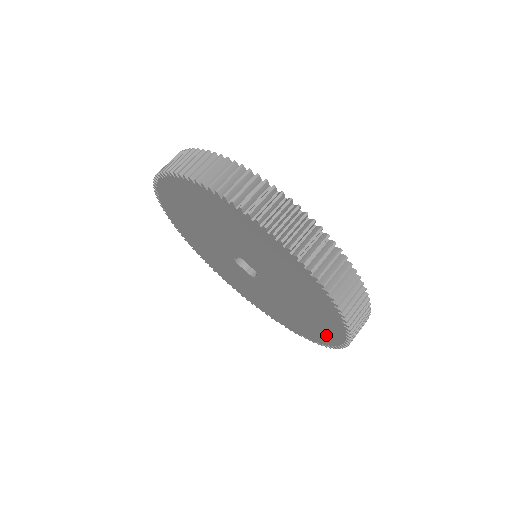
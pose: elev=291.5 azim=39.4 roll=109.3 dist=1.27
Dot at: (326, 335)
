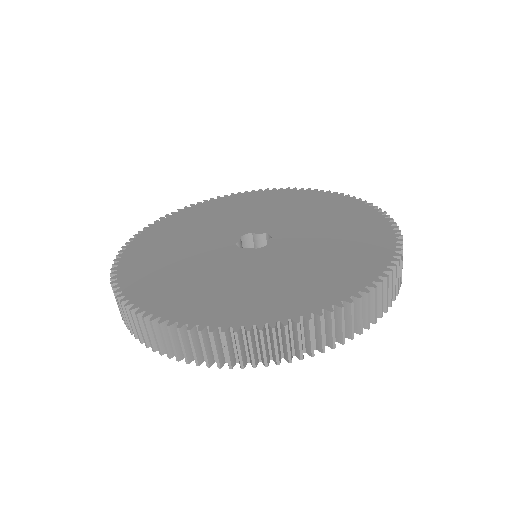
Dot at: occluded
